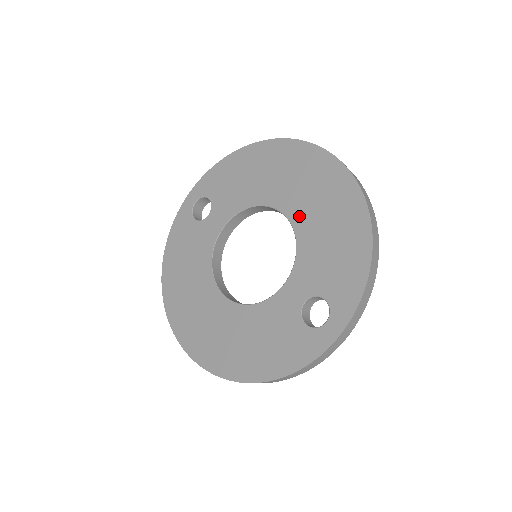
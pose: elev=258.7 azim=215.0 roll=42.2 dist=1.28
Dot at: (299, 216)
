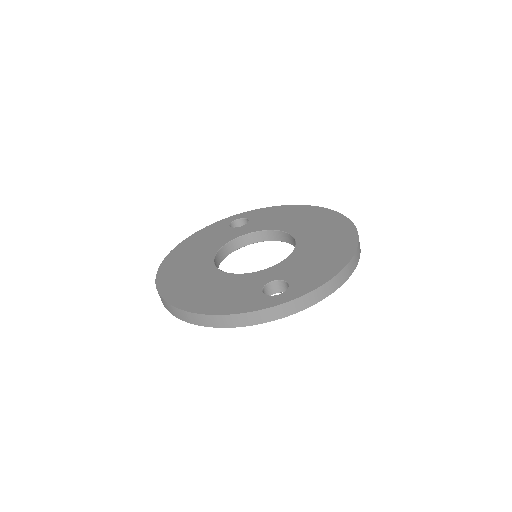
Dot at: (305, 241)
